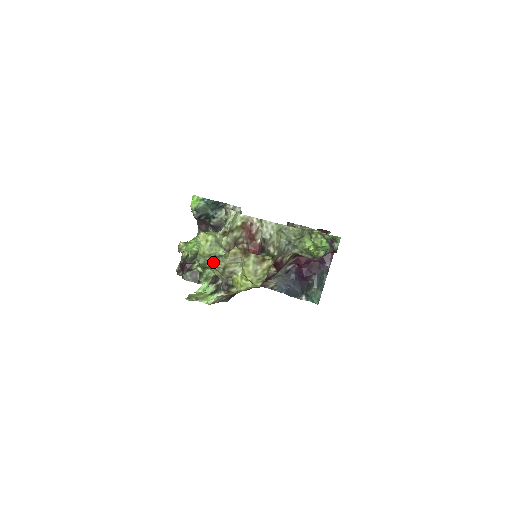
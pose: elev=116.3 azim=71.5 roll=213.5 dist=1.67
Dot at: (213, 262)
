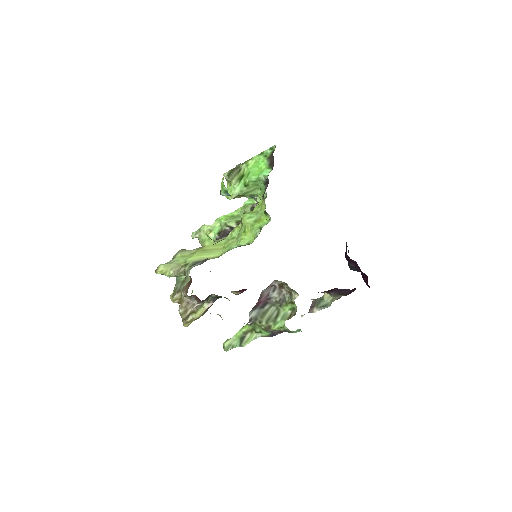
Dot at: occluded
